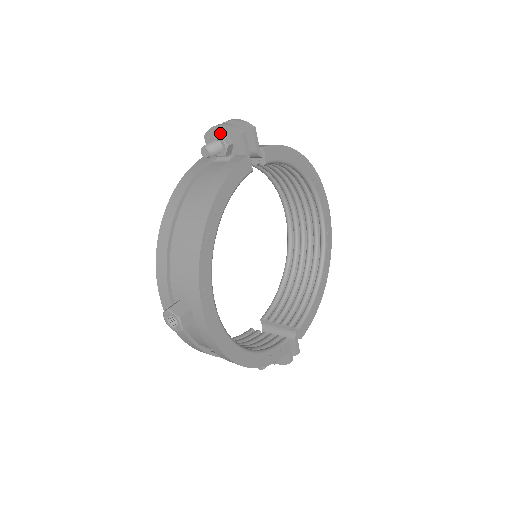
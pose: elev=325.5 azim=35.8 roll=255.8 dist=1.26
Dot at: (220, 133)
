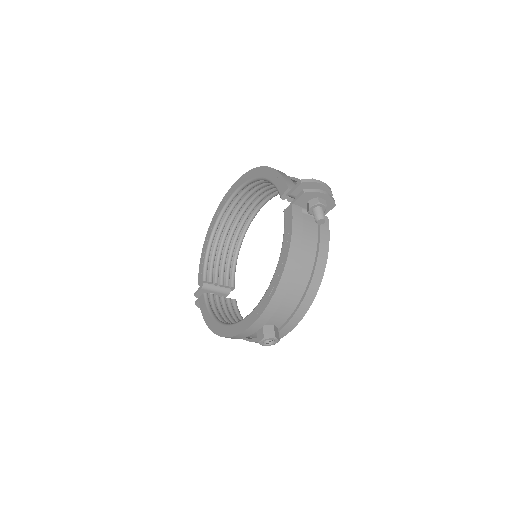
Dot at: (323, 200)
